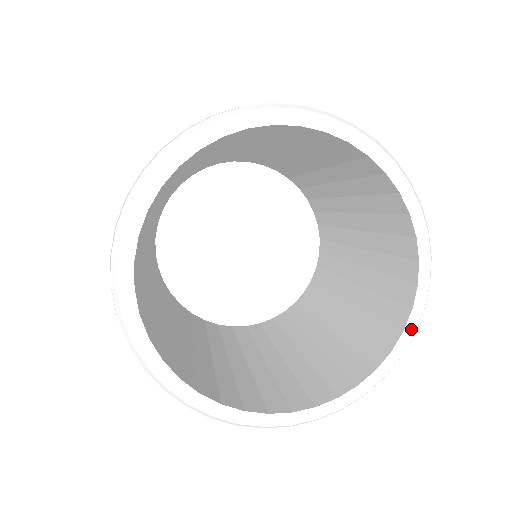
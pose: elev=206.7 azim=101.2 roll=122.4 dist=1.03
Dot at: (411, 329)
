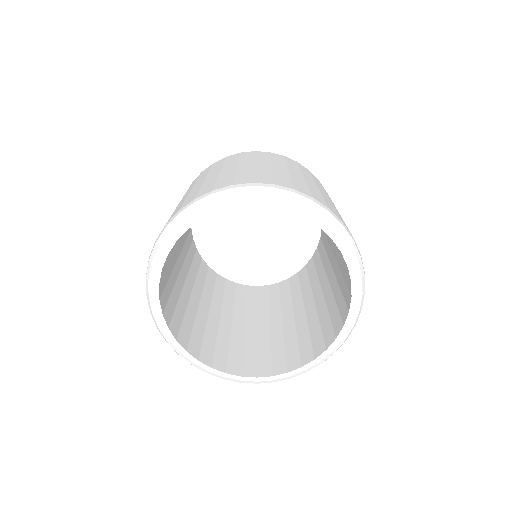
Dot at: (350, 324)
